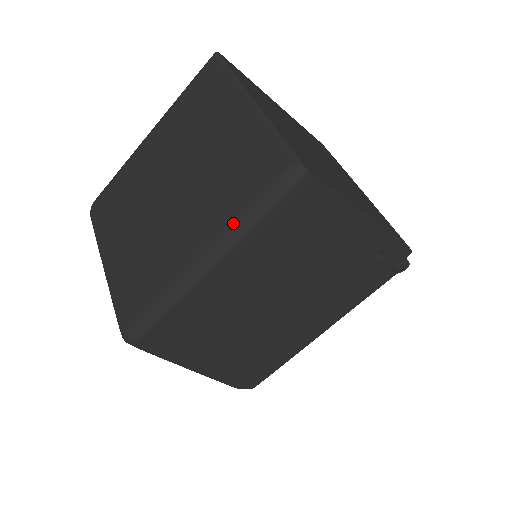
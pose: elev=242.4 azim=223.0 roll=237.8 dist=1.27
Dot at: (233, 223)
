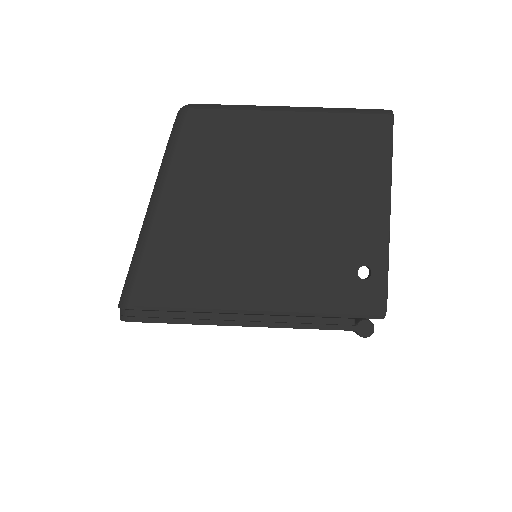
Dot at: (325, 108)
